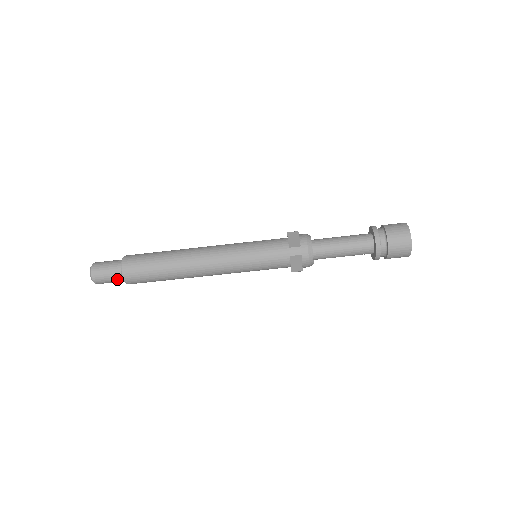
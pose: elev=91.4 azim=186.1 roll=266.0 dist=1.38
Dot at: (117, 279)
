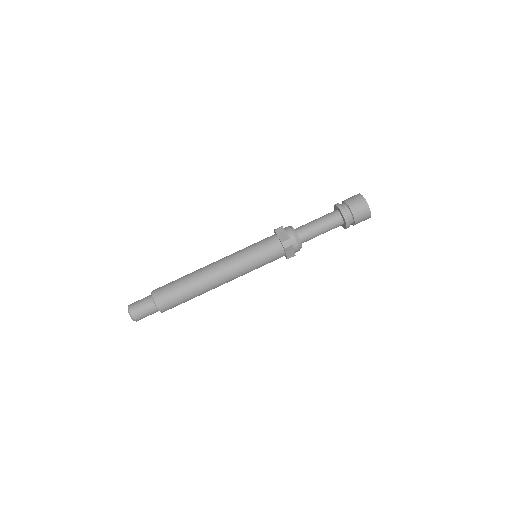
Dot at: (153, 312)
